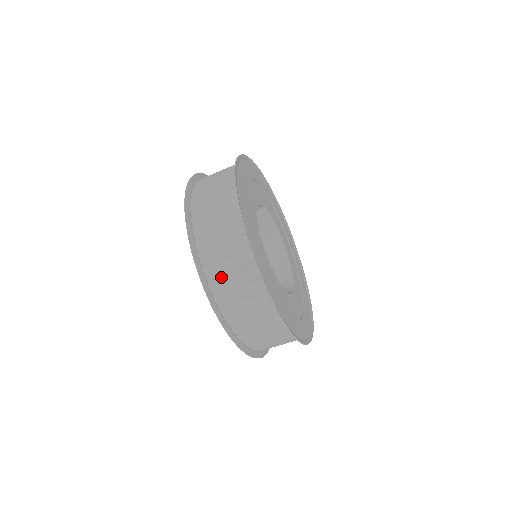
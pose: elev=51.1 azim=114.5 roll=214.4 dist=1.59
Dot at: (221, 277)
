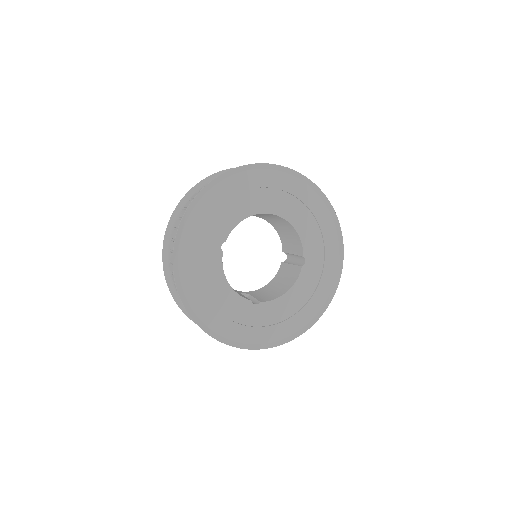
Dot at: occluded
